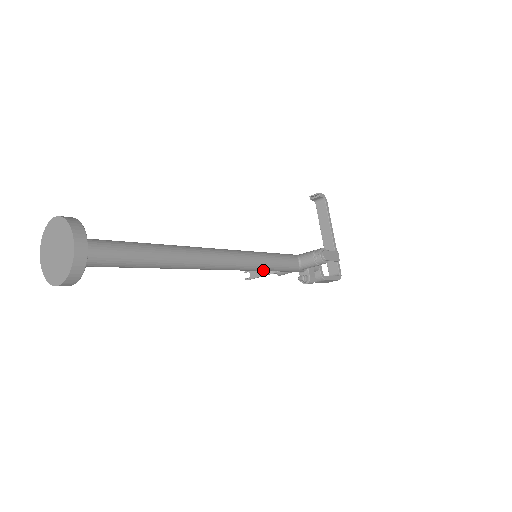
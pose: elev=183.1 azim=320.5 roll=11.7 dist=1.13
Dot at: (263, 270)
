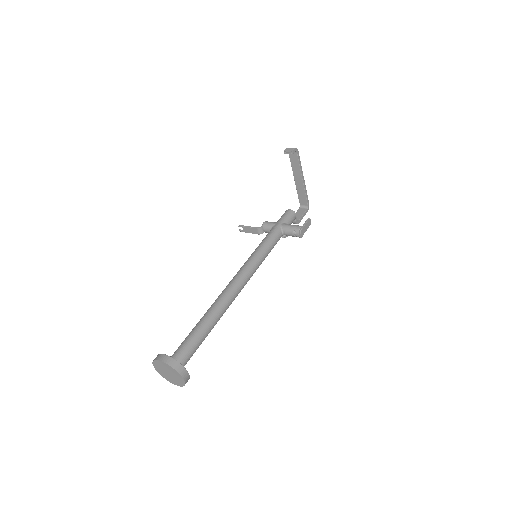
Dot at: occluded
